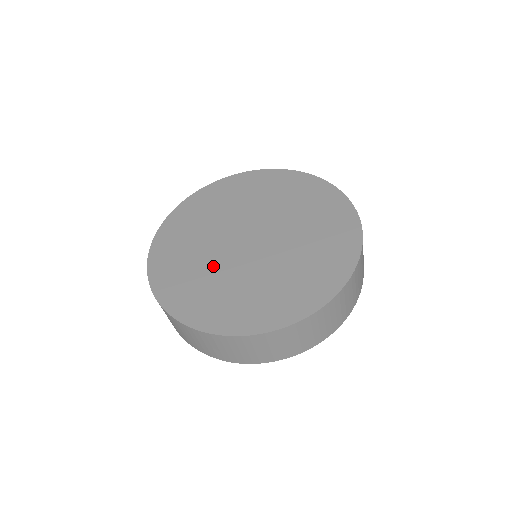
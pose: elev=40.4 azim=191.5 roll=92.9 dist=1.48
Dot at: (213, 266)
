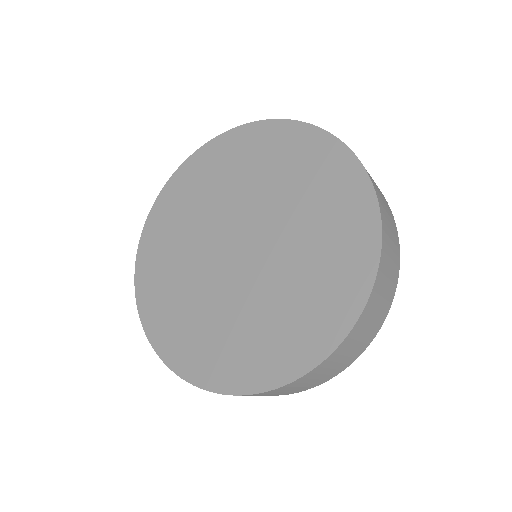
Dot at: (192, 268)
